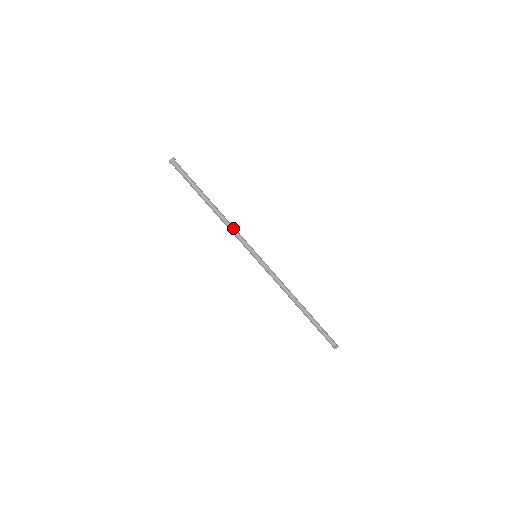
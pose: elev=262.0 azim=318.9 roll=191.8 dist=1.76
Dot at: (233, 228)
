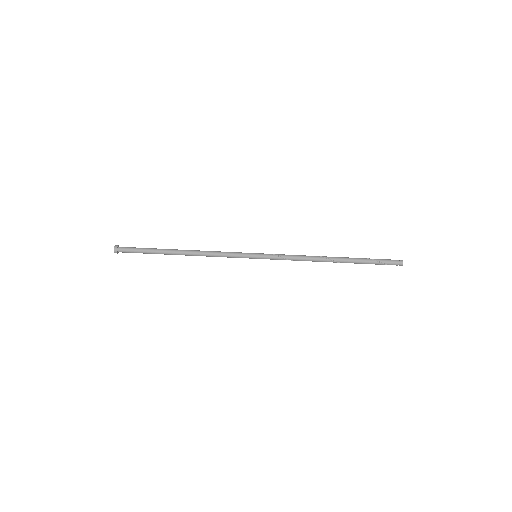
Dot at: (215, 252)
